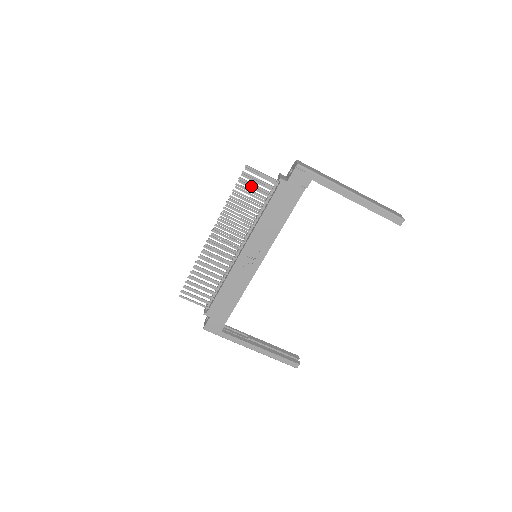
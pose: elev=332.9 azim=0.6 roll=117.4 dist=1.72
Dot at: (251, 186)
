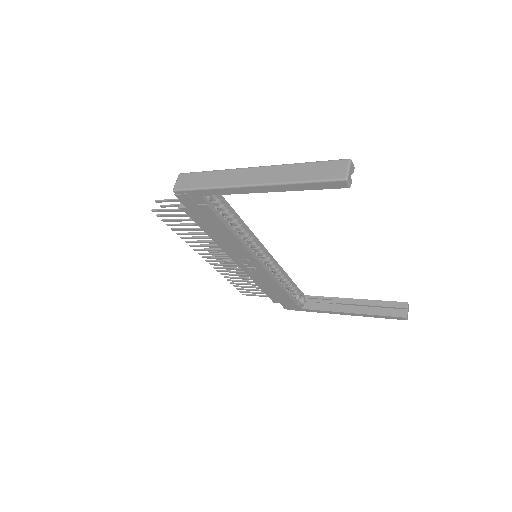
Dot at: (174, 220)
